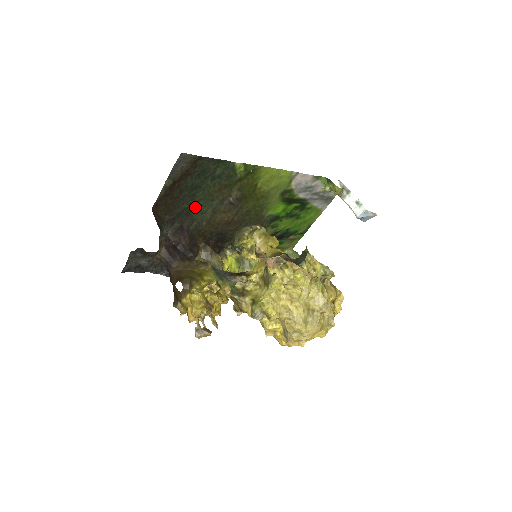
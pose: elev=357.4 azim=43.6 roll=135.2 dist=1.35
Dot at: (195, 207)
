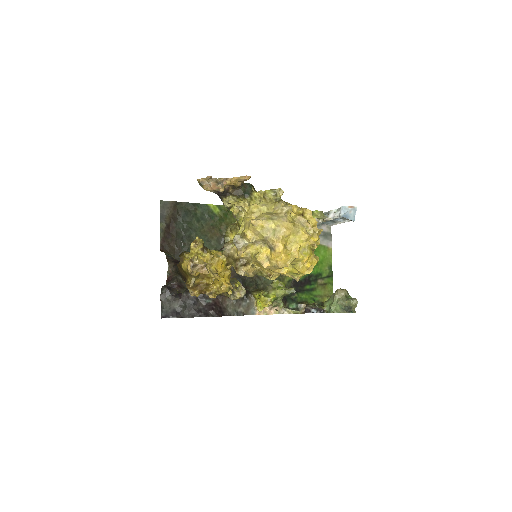
Dot at: occluded
